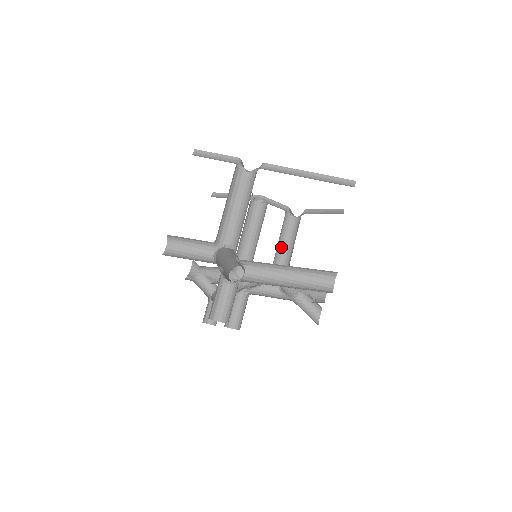
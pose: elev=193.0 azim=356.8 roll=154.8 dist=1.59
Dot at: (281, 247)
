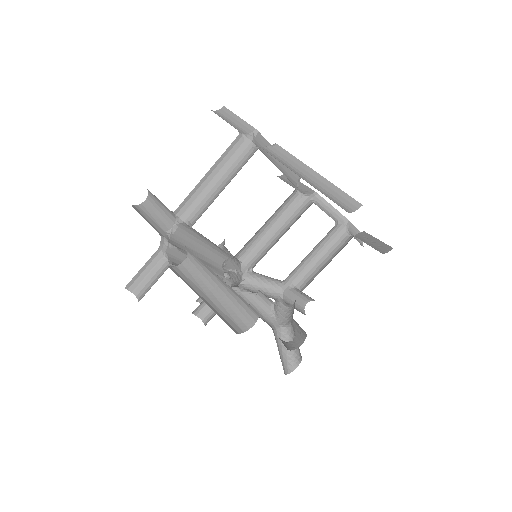
Dot at: (313, 263)
